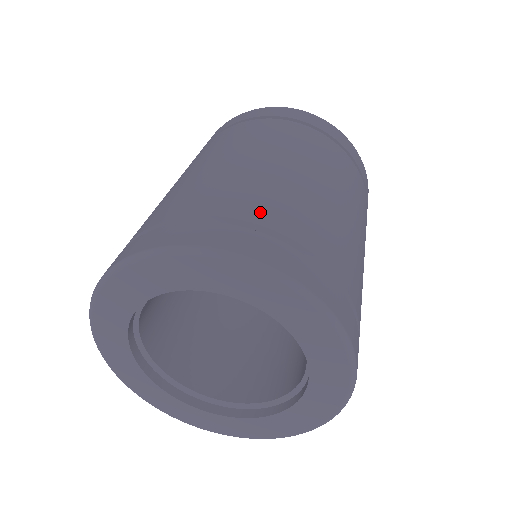
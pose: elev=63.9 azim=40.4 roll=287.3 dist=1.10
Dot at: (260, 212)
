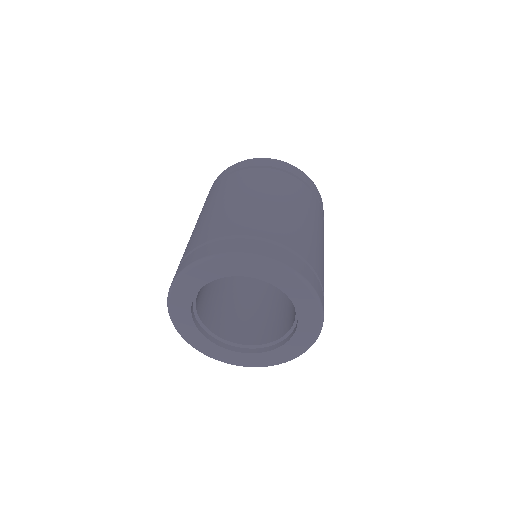
Dot at: (315, 263)
